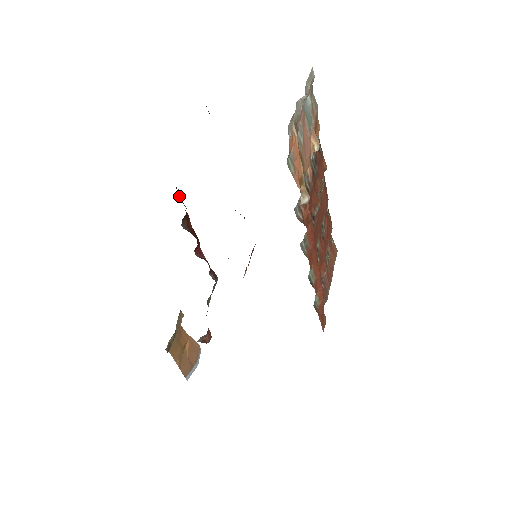
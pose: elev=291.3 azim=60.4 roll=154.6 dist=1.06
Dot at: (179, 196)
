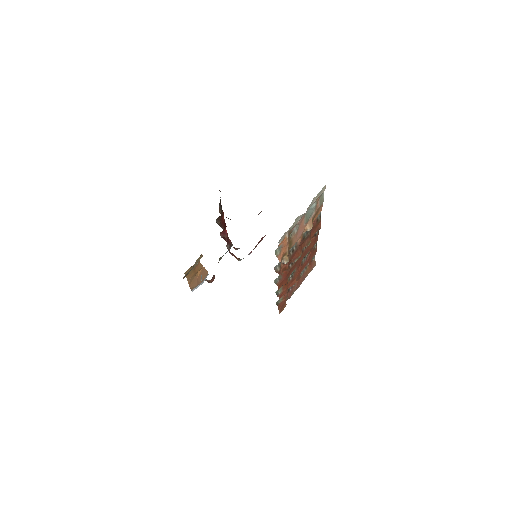
Dot at: occluded
